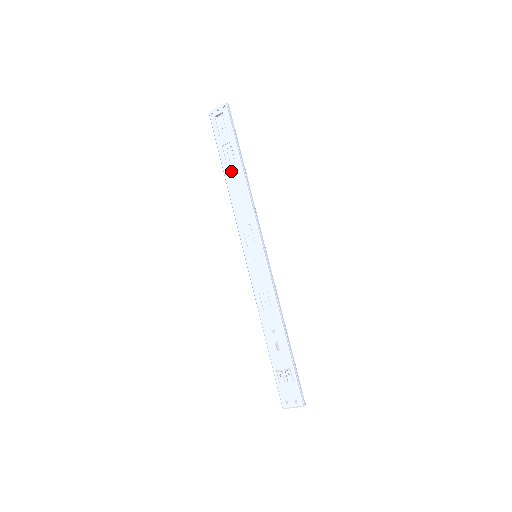
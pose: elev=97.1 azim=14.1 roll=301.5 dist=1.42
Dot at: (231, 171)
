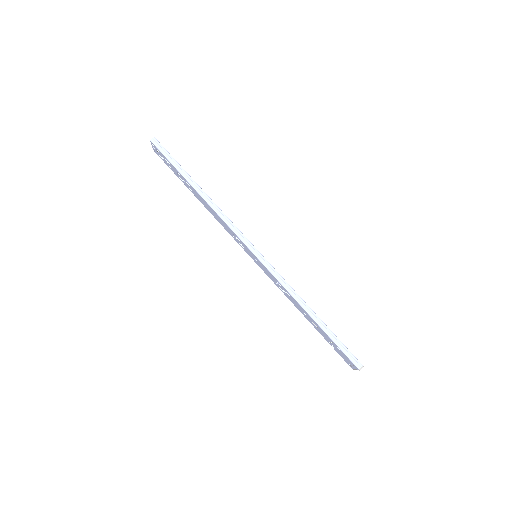
Dot at: (195, 194)
